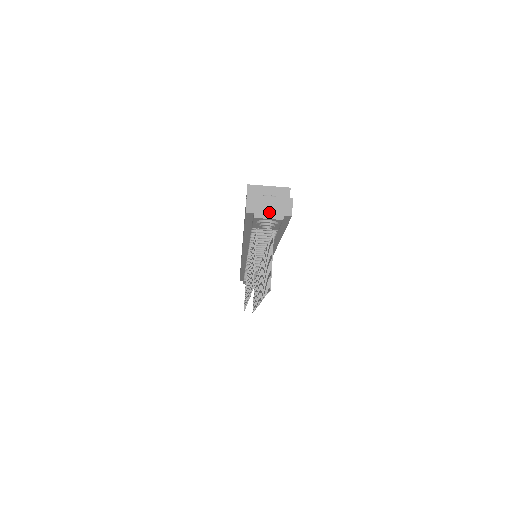
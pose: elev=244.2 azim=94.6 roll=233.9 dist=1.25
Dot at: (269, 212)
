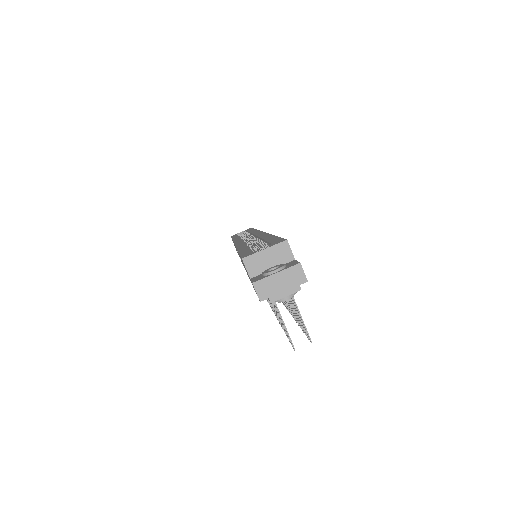
Dot at: (283, 289)
